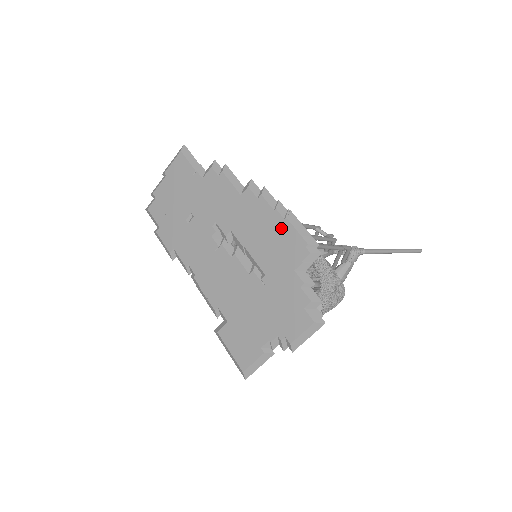
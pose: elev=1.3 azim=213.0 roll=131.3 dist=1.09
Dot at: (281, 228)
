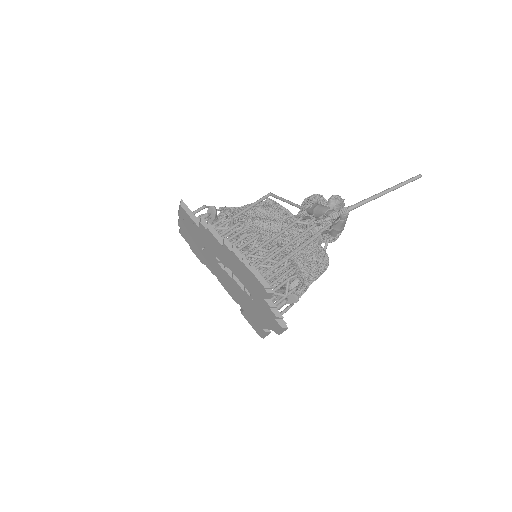
Dot at: (249, 274)
